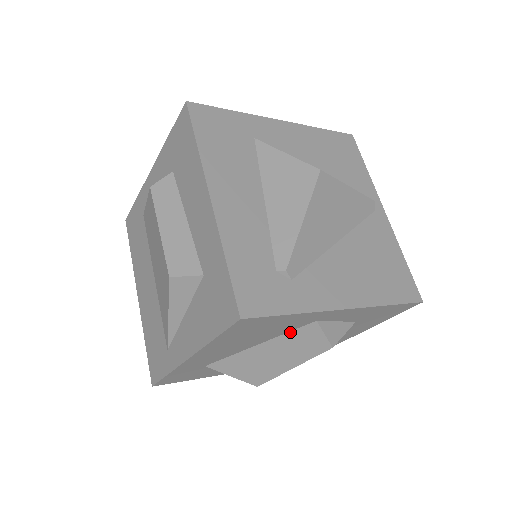
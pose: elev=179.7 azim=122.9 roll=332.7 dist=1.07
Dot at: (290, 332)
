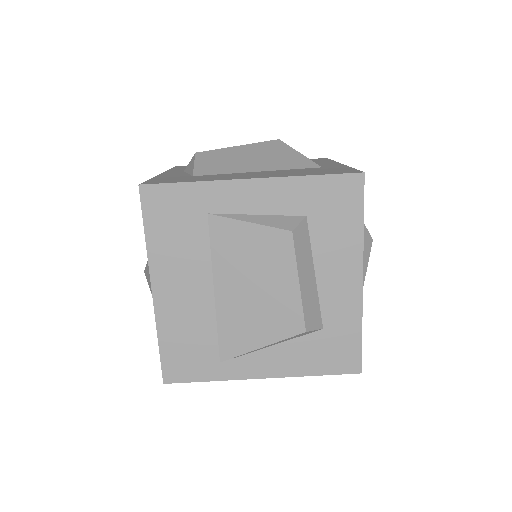
Dot at: occluded
